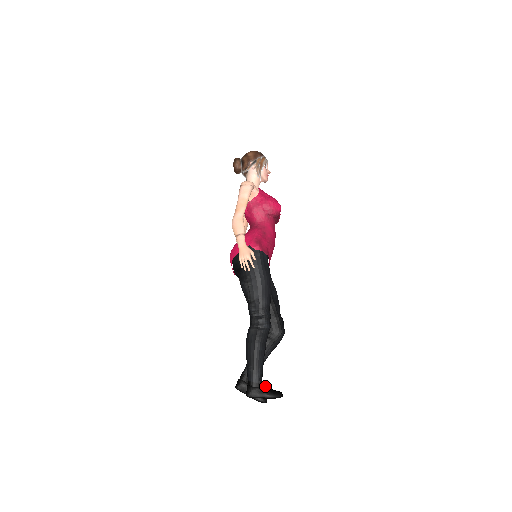
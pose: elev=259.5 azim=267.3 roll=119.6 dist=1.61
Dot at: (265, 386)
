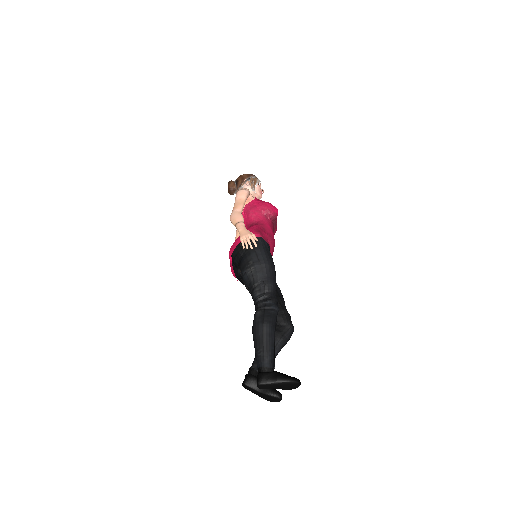
Dot at: (279, 372)
